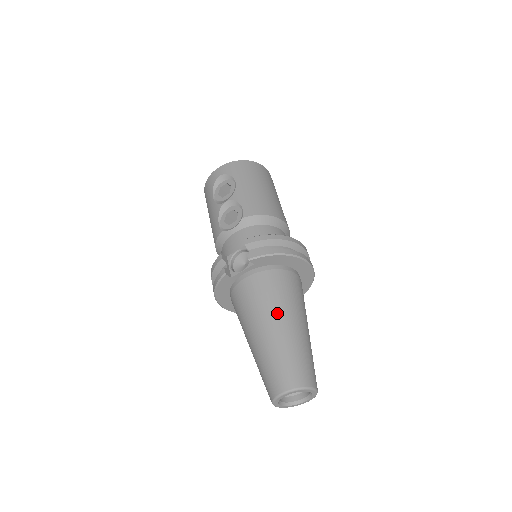
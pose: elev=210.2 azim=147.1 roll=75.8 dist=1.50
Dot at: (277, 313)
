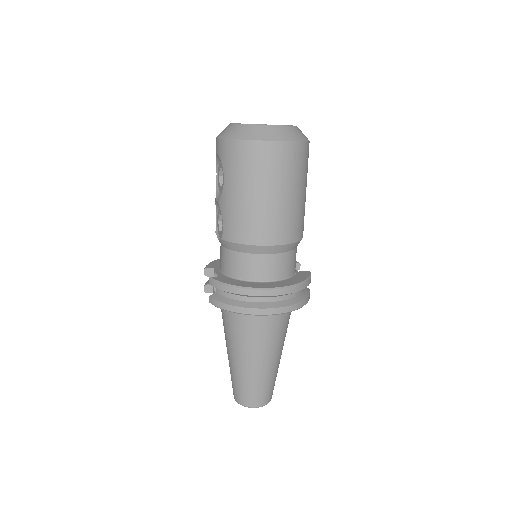
Dot at: (234, 349)
